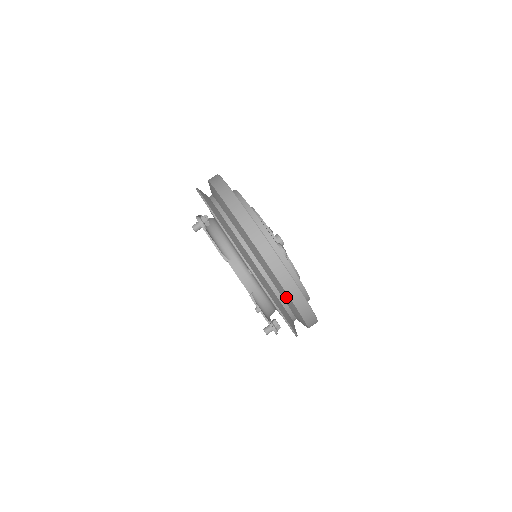
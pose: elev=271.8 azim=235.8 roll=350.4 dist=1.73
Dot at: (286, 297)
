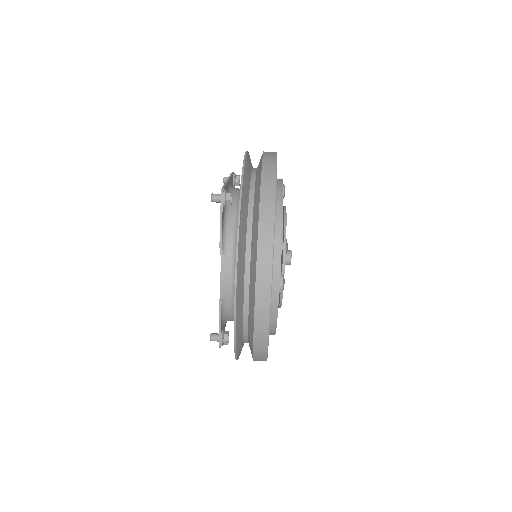
Dot at: (251, 331)
